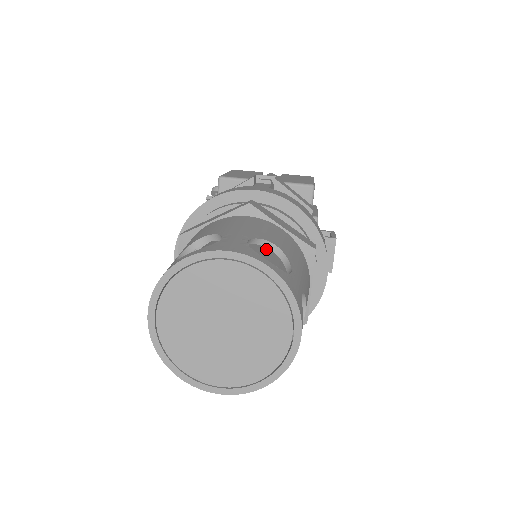
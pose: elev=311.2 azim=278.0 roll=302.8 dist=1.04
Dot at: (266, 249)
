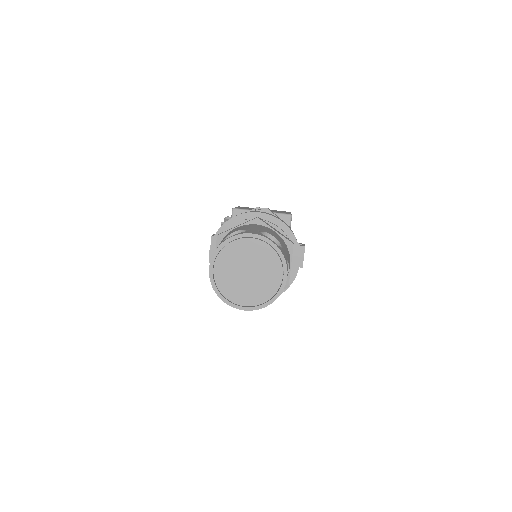
Dot at: occluded
